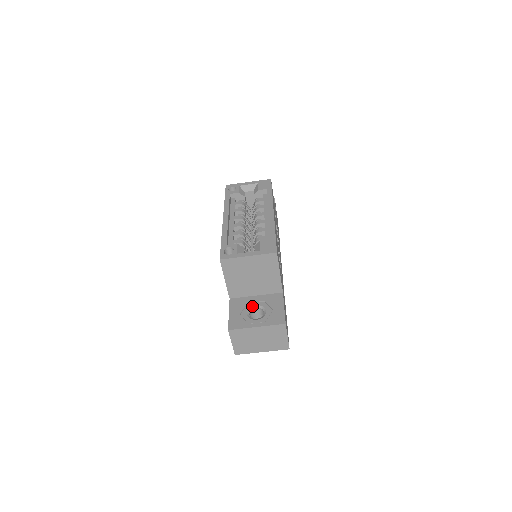
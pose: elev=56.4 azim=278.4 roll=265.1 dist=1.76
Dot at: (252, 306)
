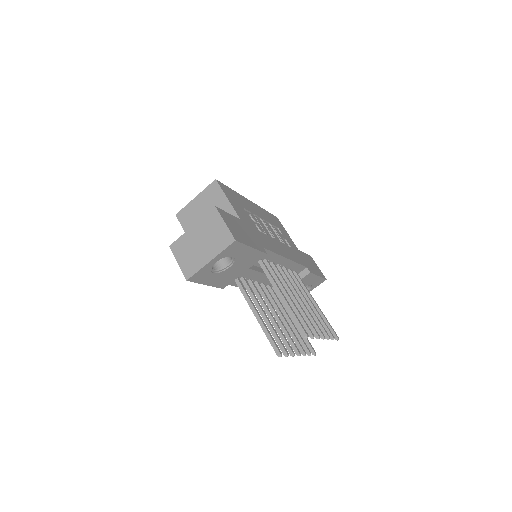
Dot at: occluded
